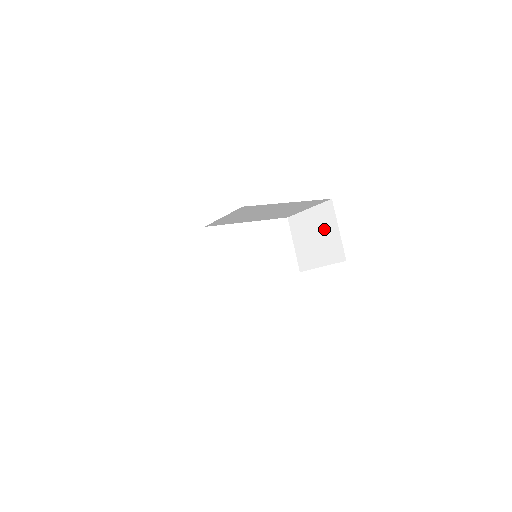
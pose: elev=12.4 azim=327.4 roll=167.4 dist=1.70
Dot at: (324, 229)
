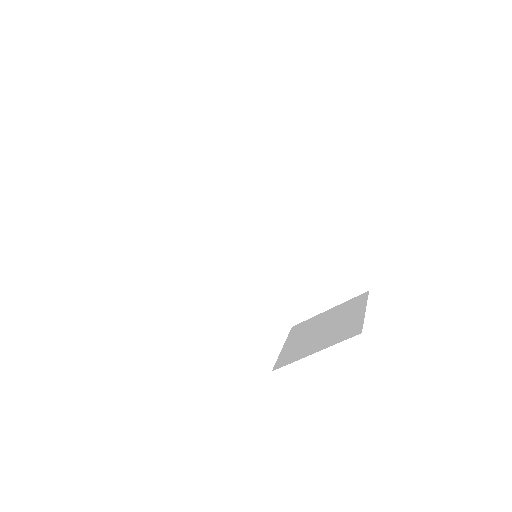
Dot at: (342, 317)
